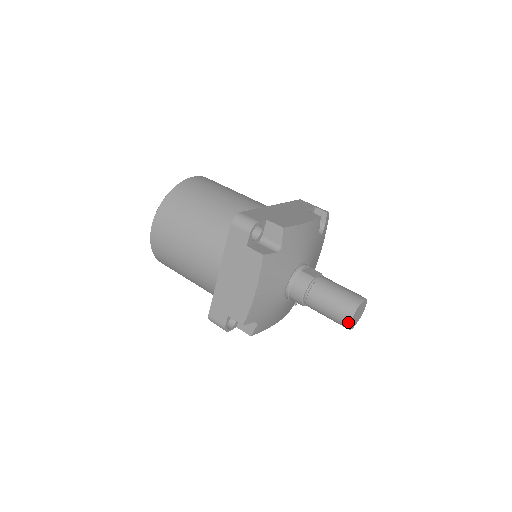
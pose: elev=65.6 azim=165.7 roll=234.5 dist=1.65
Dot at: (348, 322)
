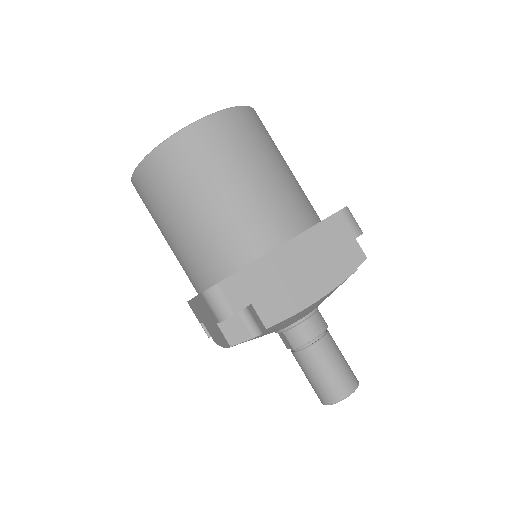
Dot at: (344, 396)
